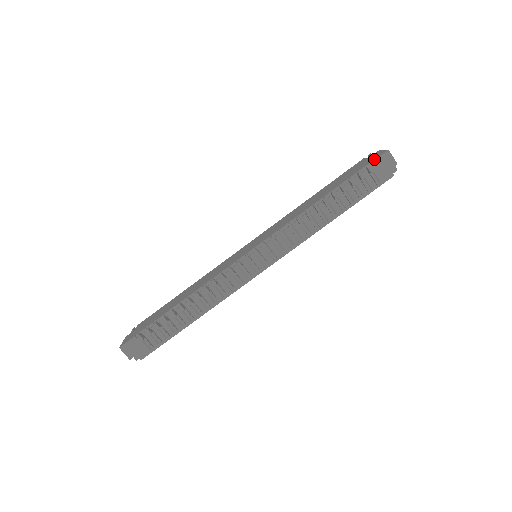
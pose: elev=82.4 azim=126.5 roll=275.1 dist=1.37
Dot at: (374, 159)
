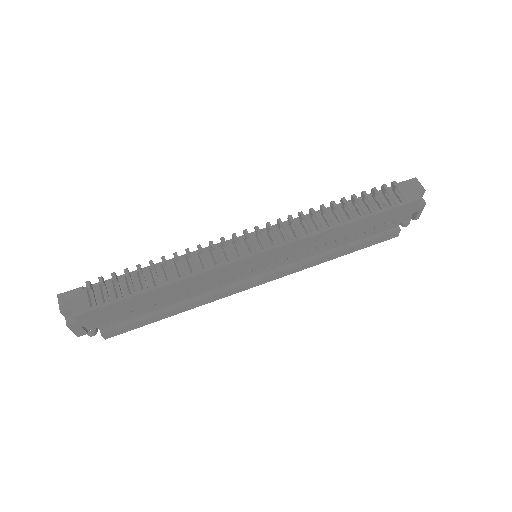
Dot at: (400, 183)
